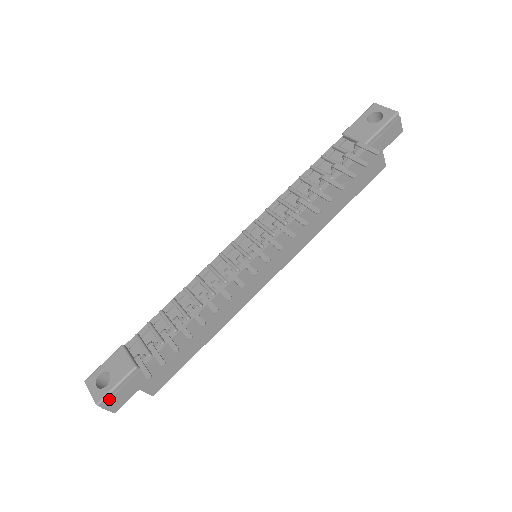
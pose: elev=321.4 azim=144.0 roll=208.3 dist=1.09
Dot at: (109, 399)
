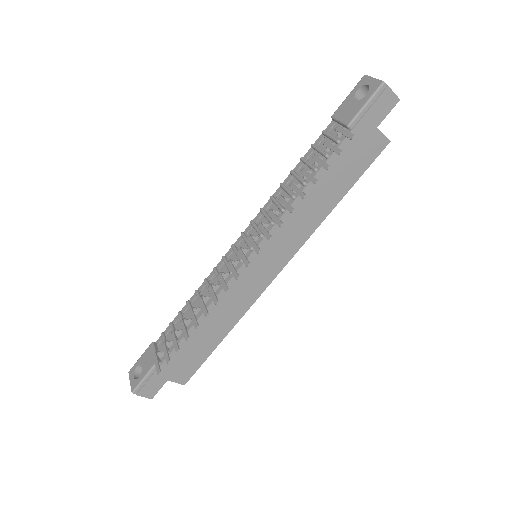
Dot at: (141, 388)
